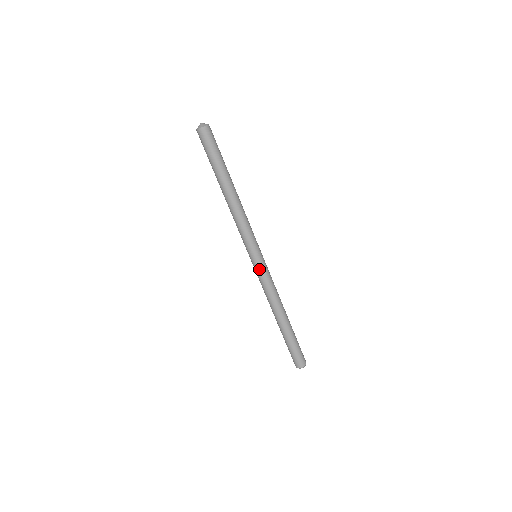
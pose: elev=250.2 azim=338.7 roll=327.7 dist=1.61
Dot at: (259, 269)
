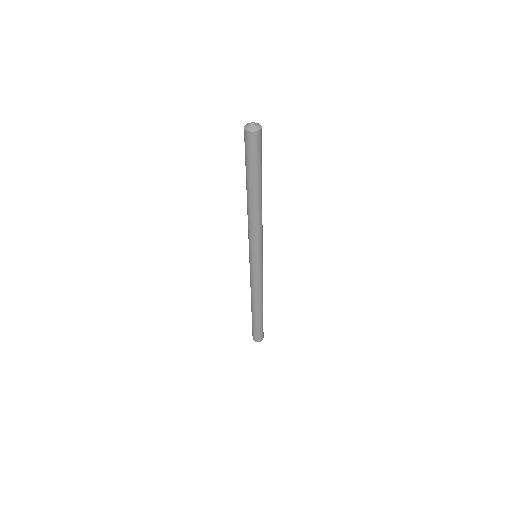
Dot at: (258, 269)
